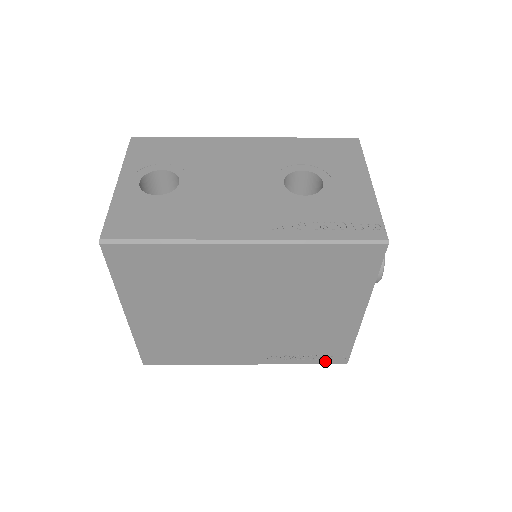
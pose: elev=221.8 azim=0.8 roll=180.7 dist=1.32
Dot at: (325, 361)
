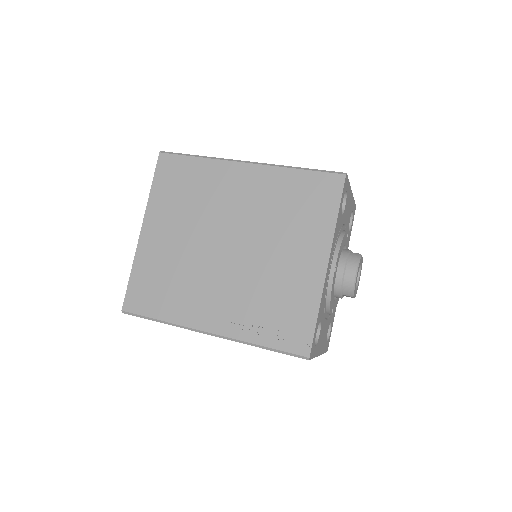
Dot at: (287, 346)
